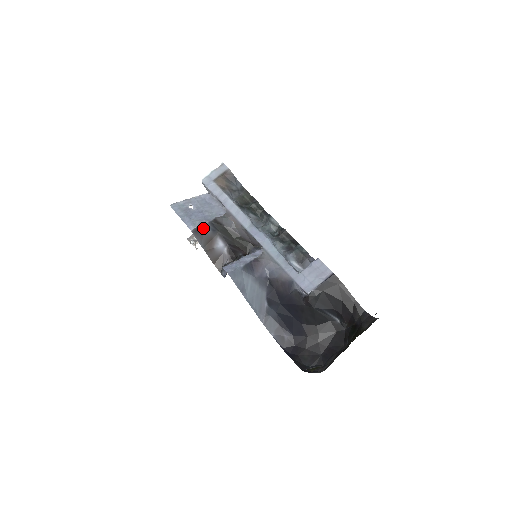
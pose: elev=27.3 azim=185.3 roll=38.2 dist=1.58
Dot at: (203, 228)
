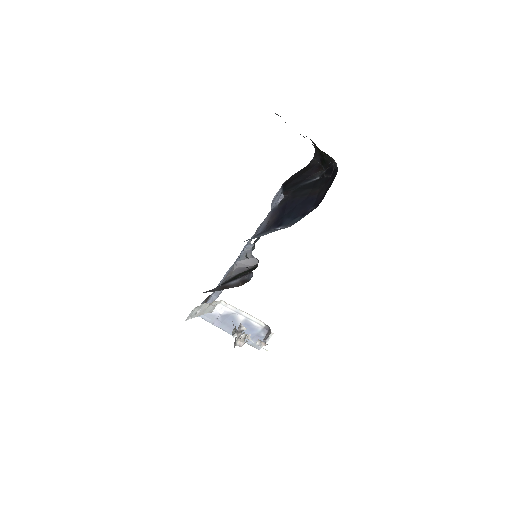
Dot at: (210, 290)
